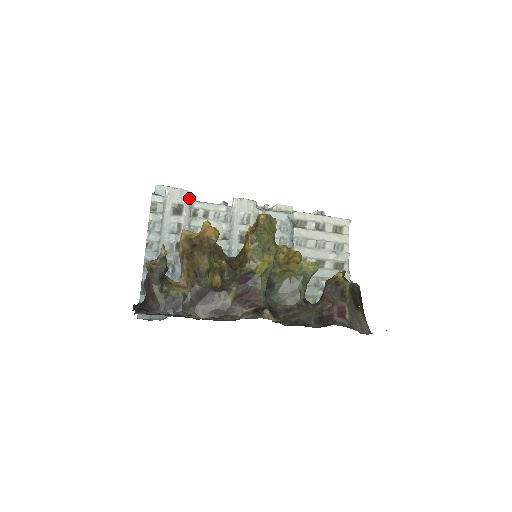
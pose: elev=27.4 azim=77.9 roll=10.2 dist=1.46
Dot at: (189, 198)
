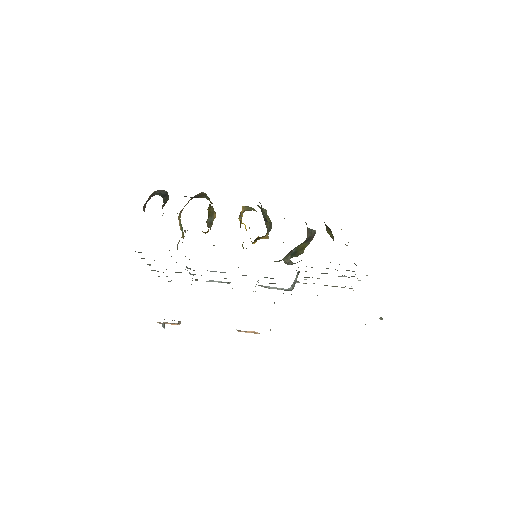
Dot at: occluded
